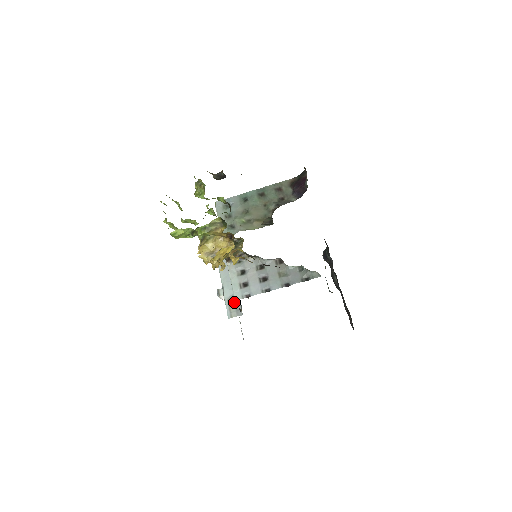
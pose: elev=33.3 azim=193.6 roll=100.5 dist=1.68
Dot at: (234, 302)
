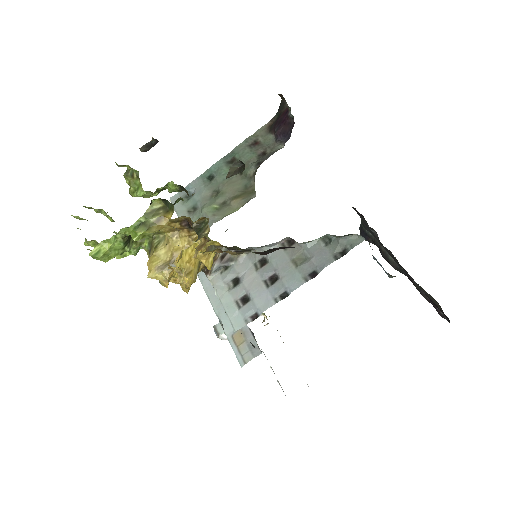
Dot at: (242, 337)
